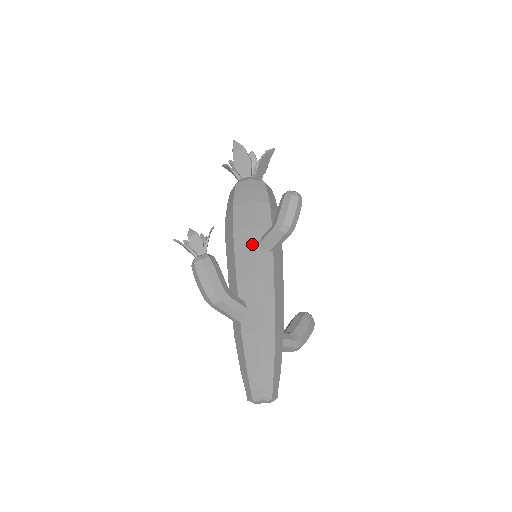
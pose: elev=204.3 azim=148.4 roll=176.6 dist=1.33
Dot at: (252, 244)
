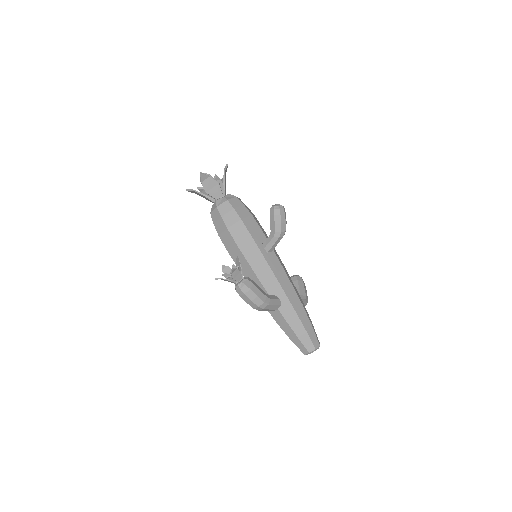
Dot at: (261, 253)
